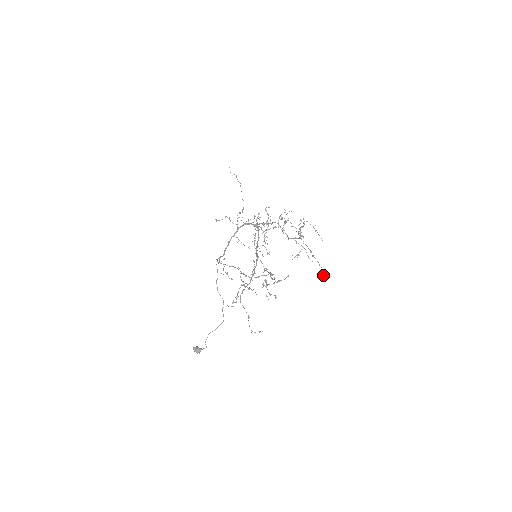
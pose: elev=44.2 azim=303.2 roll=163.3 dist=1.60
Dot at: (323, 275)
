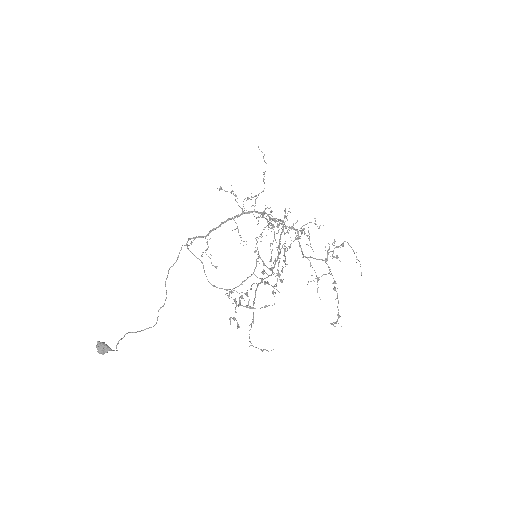
Dot at: (337, 319)
